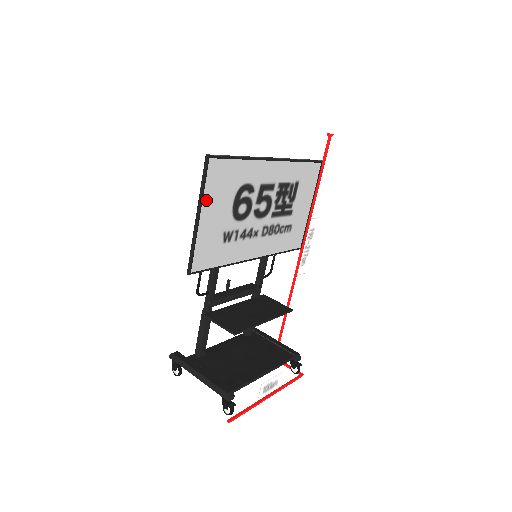
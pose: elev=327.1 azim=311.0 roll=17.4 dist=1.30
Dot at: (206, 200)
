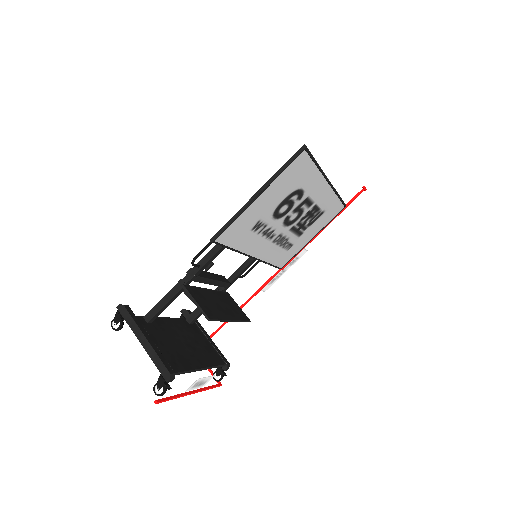
Dot at: (274, 184)
